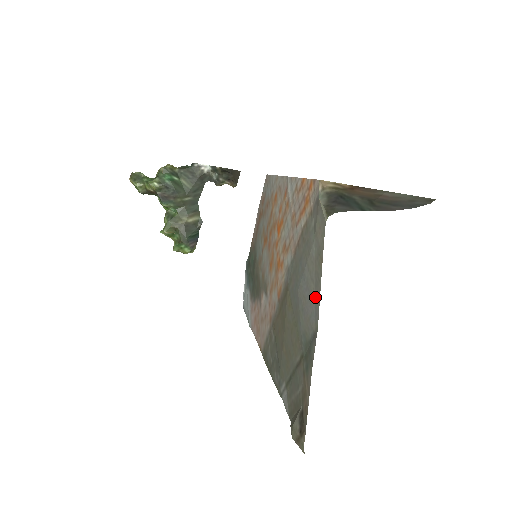
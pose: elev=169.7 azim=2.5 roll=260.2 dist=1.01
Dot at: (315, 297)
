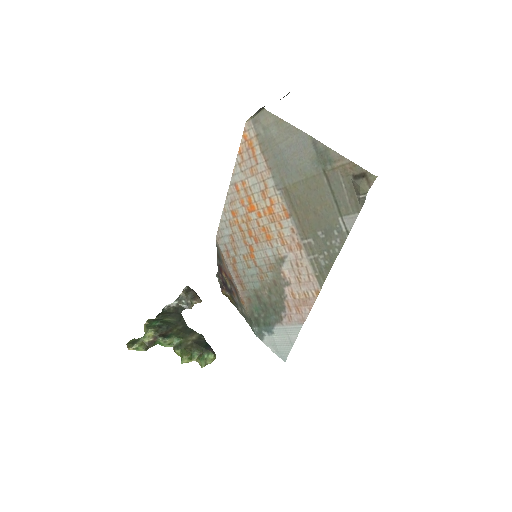
Dot at: (296, 136)
